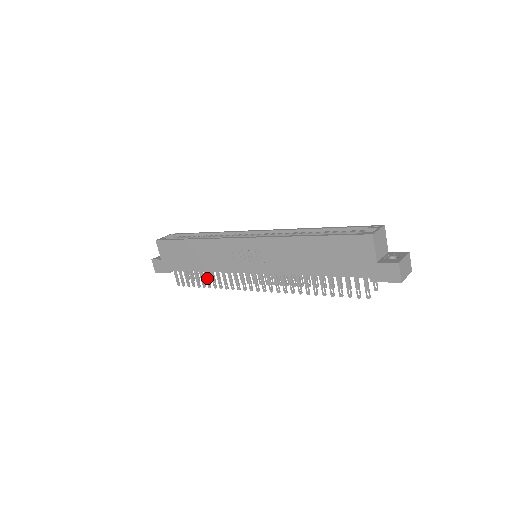
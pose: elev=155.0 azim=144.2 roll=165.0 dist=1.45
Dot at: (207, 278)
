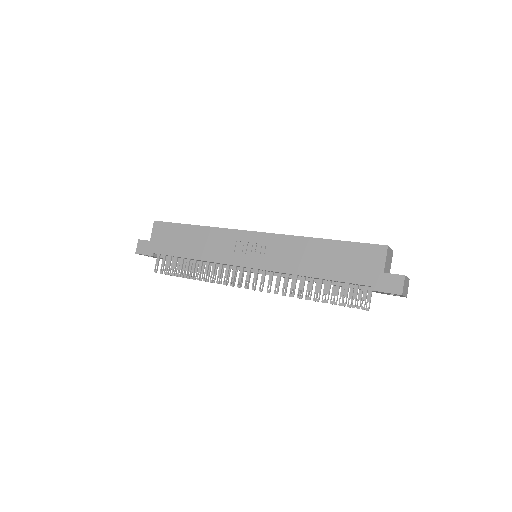
Dot at: (193, 268)
